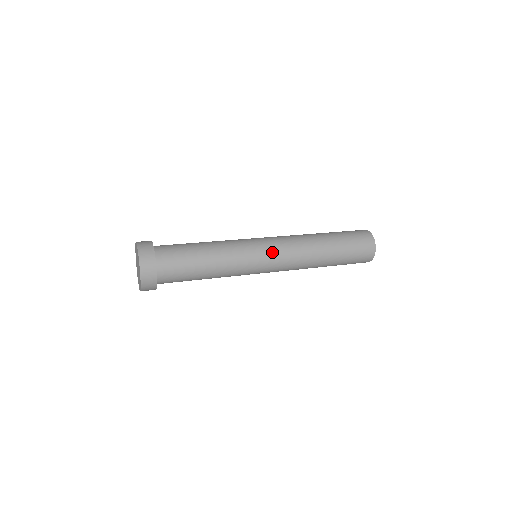
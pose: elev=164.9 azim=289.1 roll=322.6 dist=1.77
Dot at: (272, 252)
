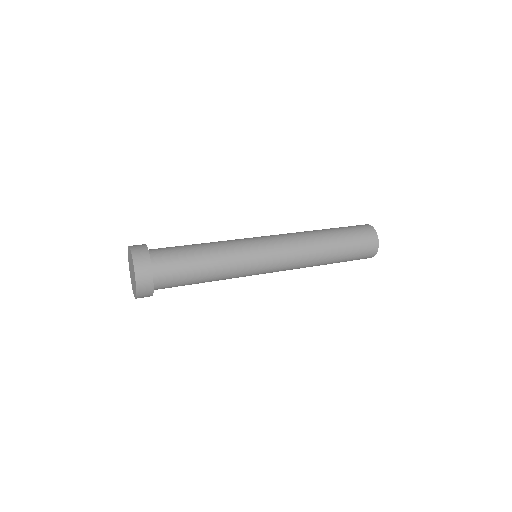
Dot at: (274, 257)
